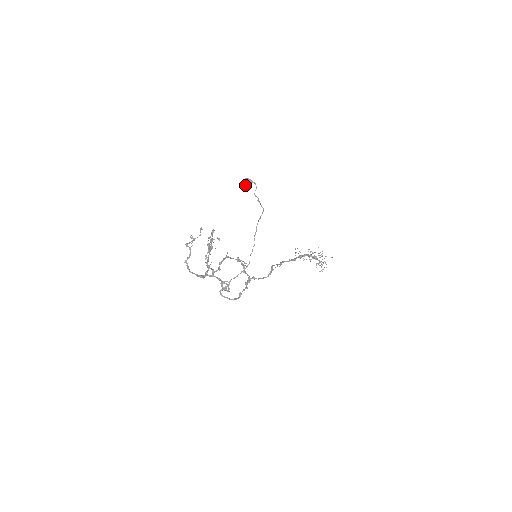
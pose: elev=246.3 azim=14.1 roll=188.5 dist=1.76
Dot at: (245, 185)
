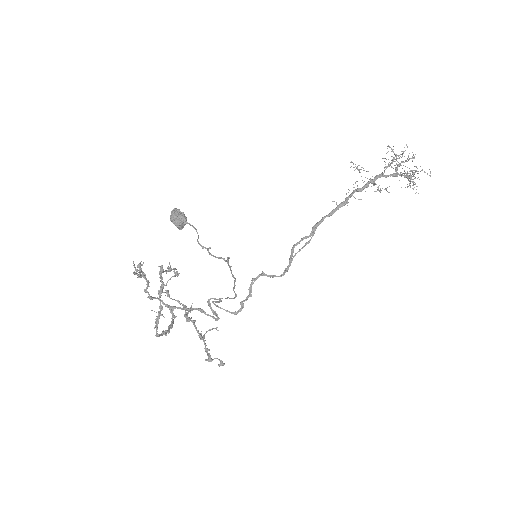
Dot at: (176, 225)
